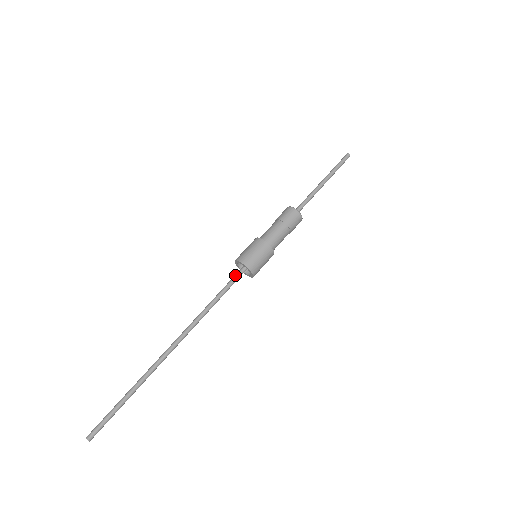
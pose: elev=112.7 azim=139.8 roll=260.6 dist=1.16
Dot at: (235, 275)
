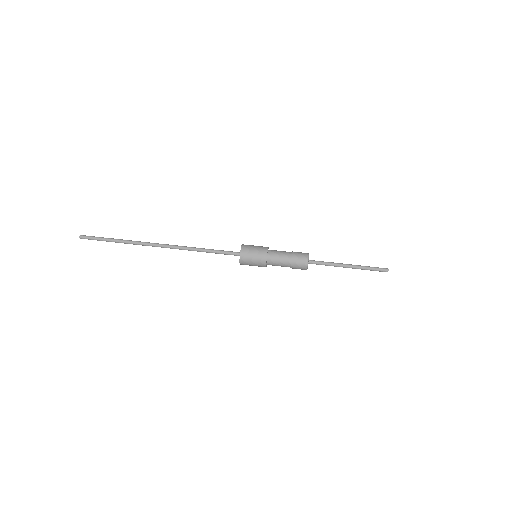
Dot at: (232, 251)
